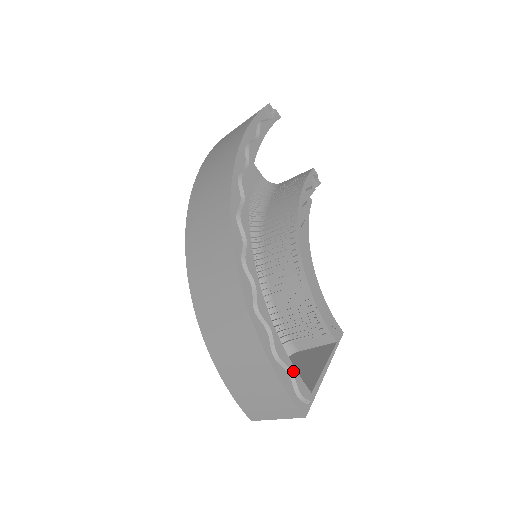
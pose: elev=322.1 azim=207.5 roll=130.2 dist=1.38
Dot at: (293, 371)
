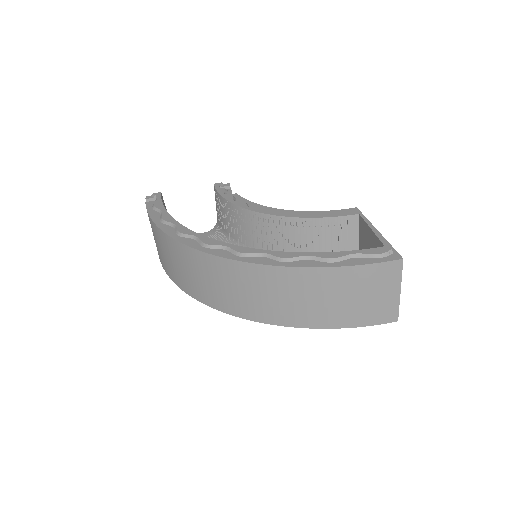
Dot at: (355, 253)
